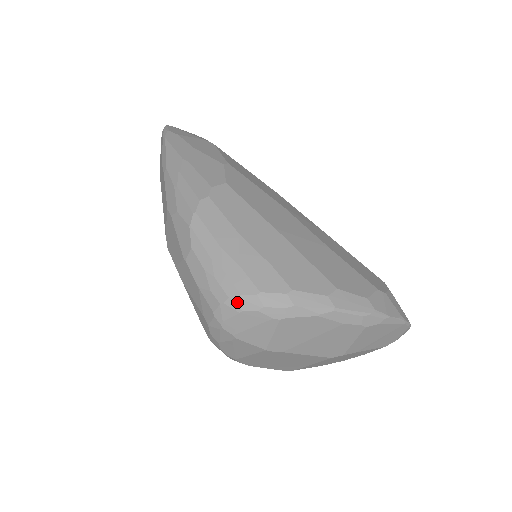
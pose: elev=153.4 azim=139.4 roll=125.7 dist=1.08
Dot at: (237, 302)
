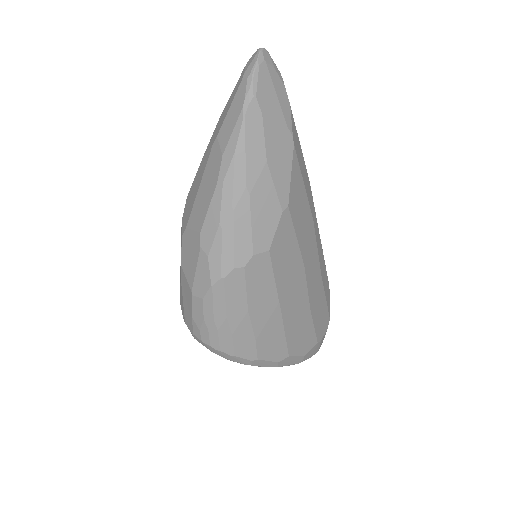
Dot at: (214, 350)
